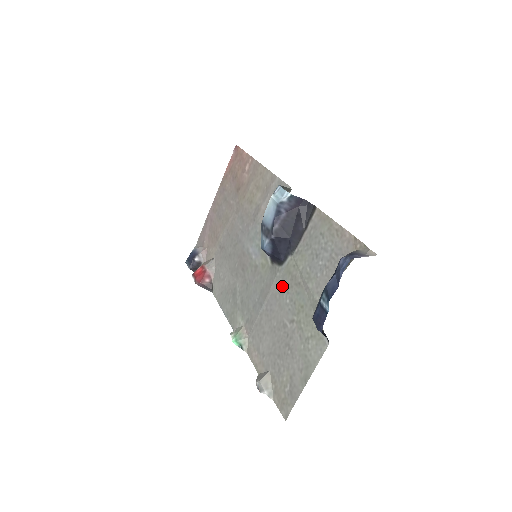
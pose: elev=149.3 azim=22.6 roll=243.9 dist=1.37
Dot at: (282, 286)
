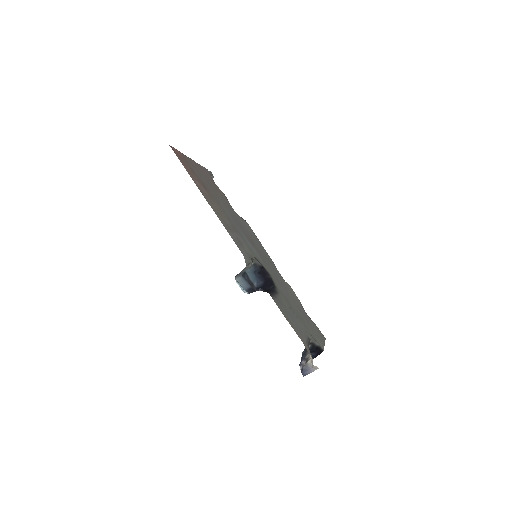
Dot at: (284, 294)
